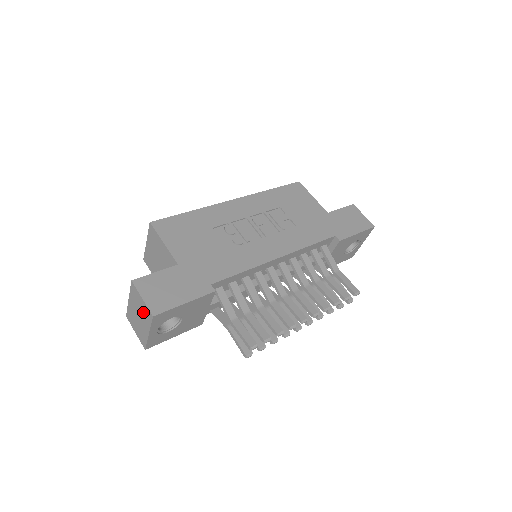
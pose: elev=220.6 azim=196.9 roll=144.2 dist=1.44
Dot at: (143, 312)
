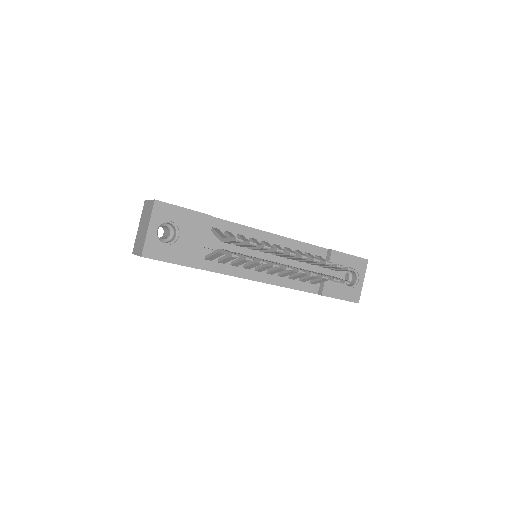
Dot at: (148, 213)
